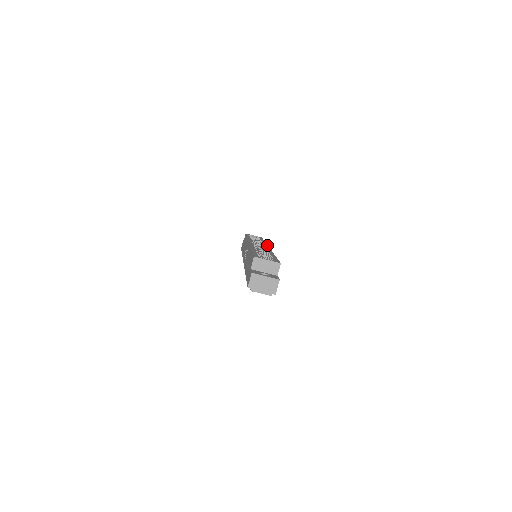
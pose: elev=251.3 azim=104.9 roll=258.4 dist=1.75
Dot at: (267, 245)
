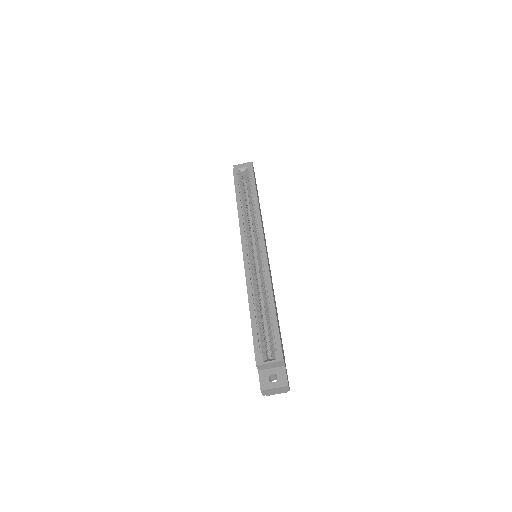
Dot at: (262, 233)
